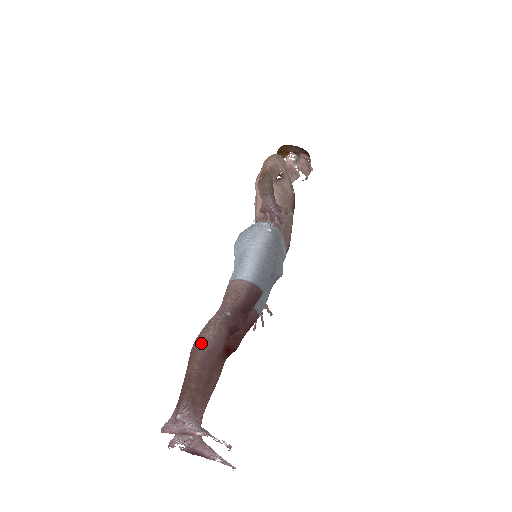
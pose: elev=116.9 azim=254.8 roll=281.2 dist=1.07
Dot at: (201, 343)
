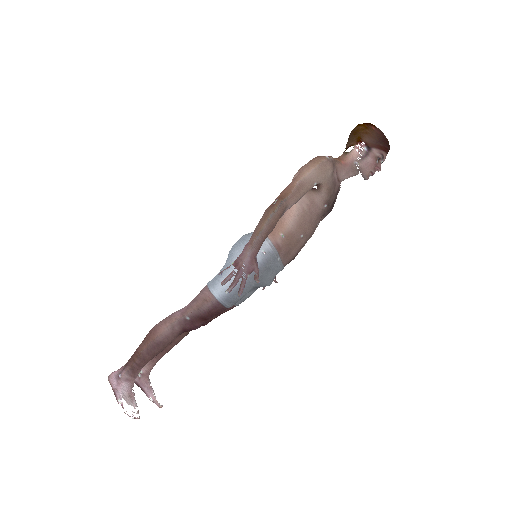
Dot at: (155, 334)
